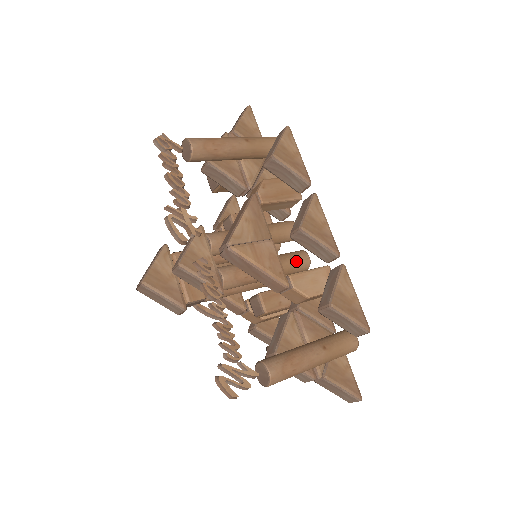
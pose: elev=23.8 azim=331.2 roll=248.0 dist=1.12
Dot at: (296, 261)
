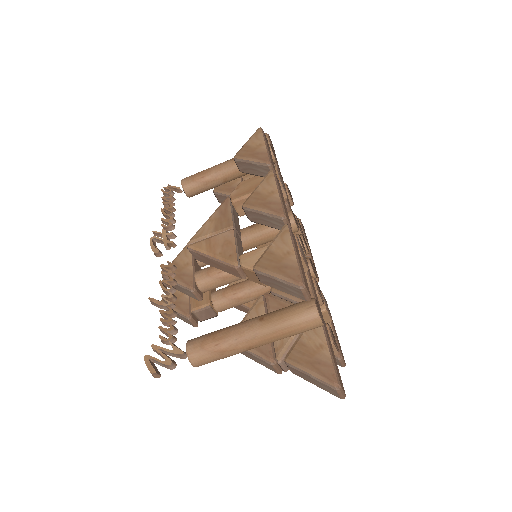
Dot at: occluded
